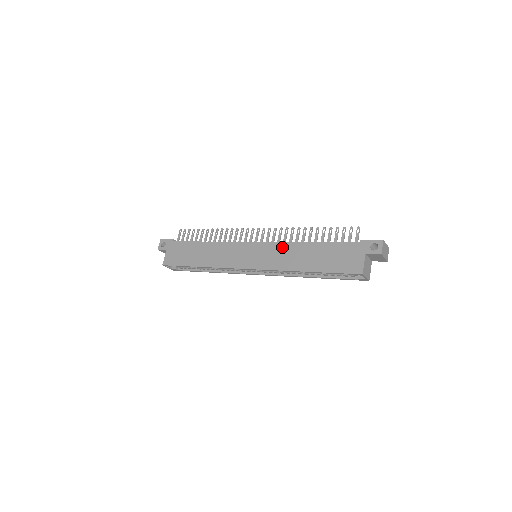
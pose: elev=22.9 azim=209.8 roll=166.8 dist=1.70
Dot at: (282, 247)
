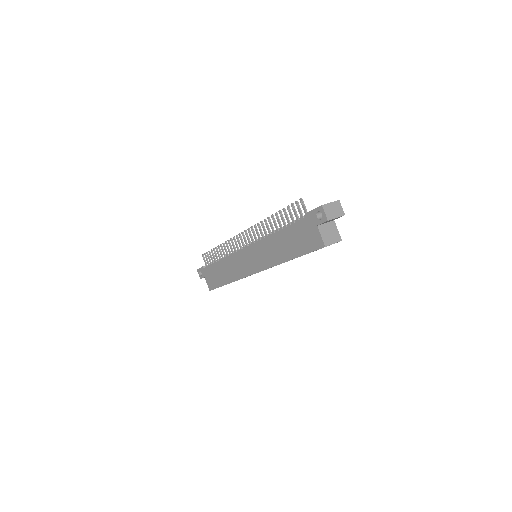
Dot at: (263, 244)
